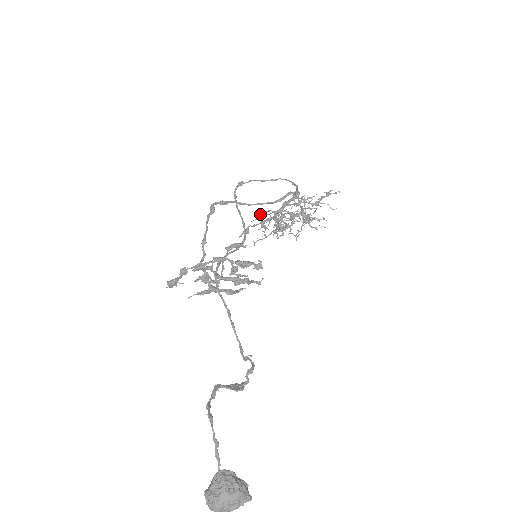
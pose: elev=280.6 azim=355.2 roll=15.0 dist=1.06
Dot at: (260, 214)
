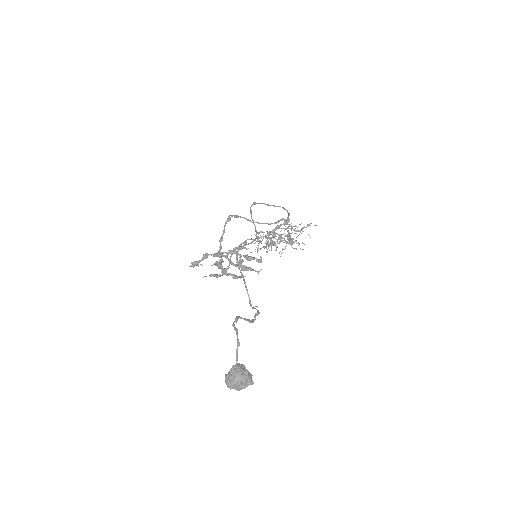
Dot at: occluded
